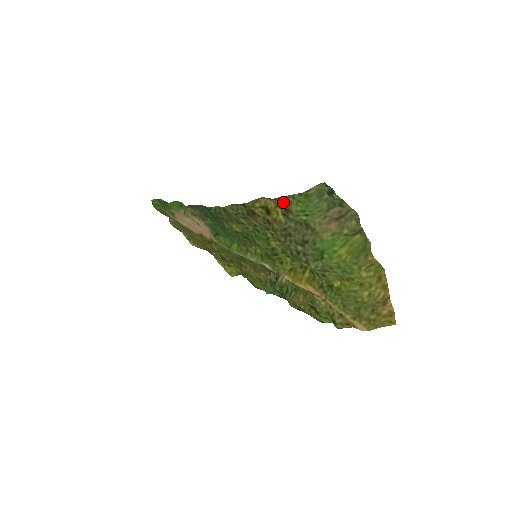
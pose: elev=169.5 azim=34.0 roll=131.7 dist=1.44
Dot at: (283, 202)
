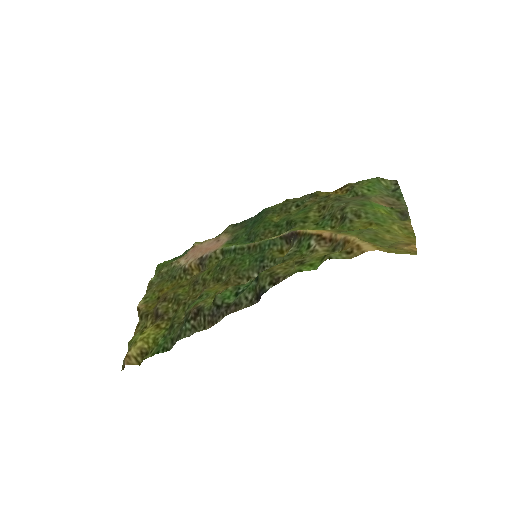
Dot at: occluded
